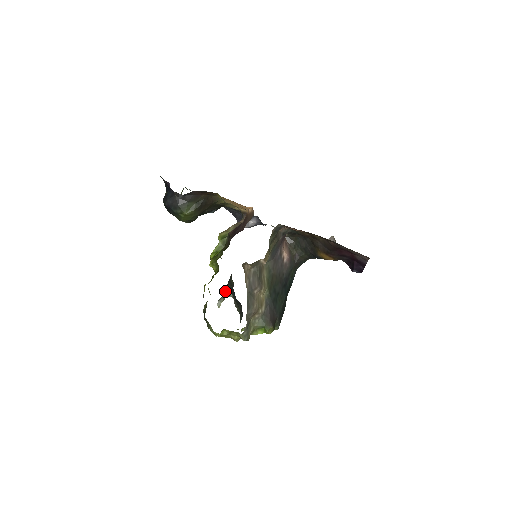
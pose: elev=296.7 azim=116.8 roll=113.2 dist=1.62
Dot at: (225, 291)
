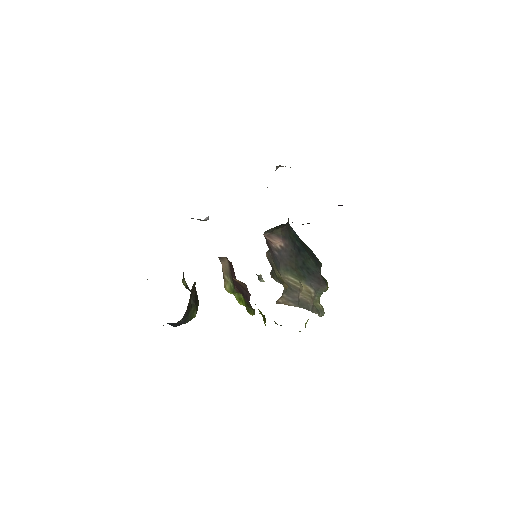
Dot at: occluded
